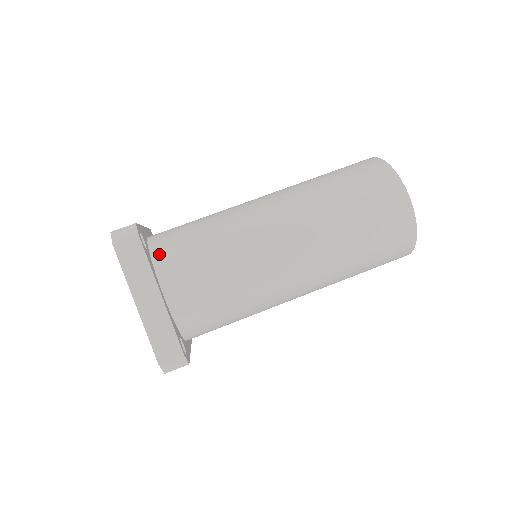
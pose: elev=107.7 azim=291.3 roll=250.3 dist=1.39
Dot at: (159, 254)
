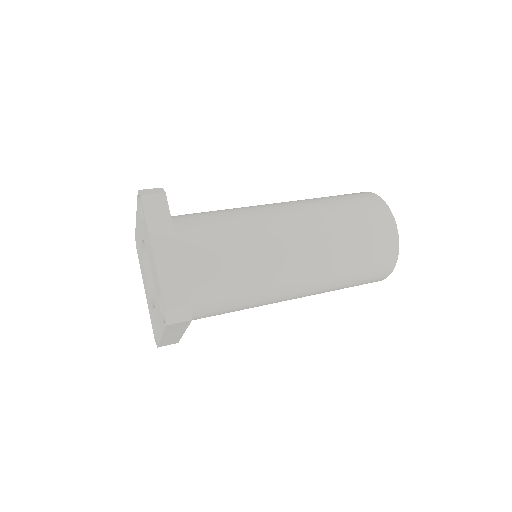
Dot at: (176, 221)
